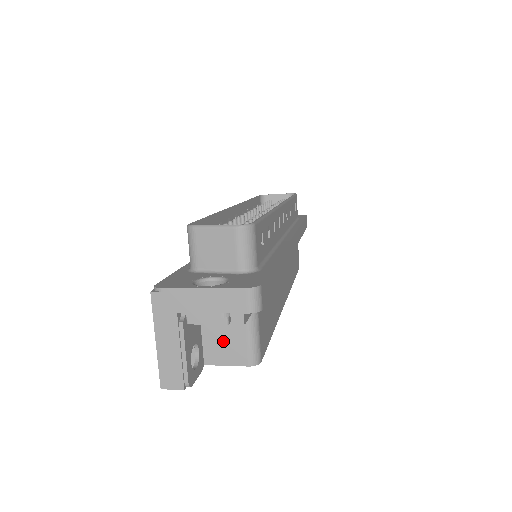
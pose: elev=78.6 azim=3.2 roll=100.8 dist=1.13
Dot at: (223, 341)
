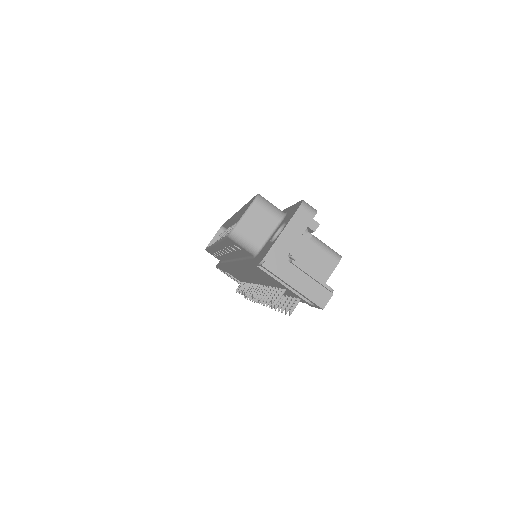
Dot at: (314, 266)
